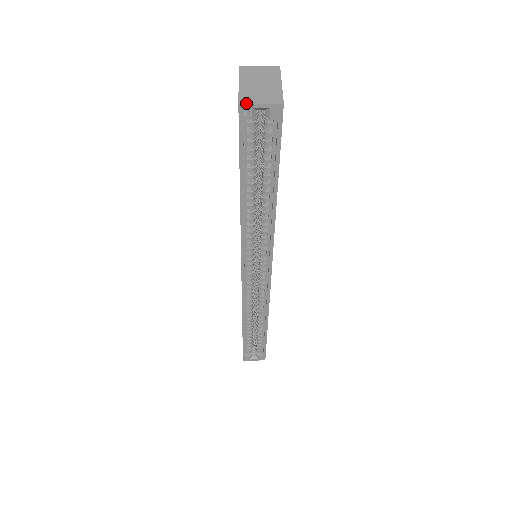
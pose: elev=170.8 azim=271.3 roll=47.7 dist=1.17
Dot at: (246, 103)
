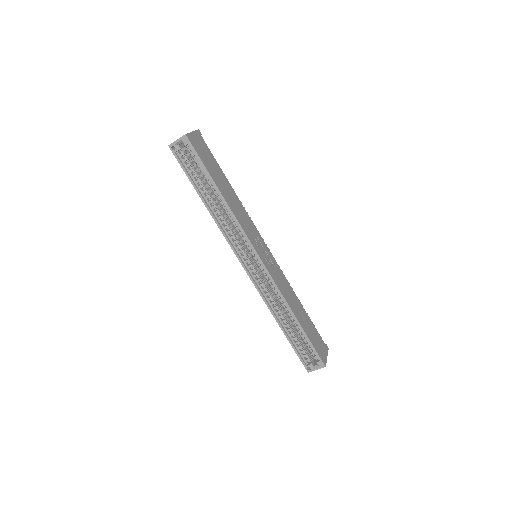
Dot at: (171, 143)
